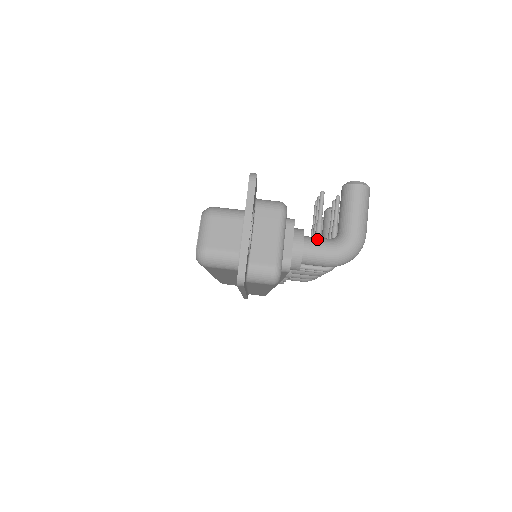
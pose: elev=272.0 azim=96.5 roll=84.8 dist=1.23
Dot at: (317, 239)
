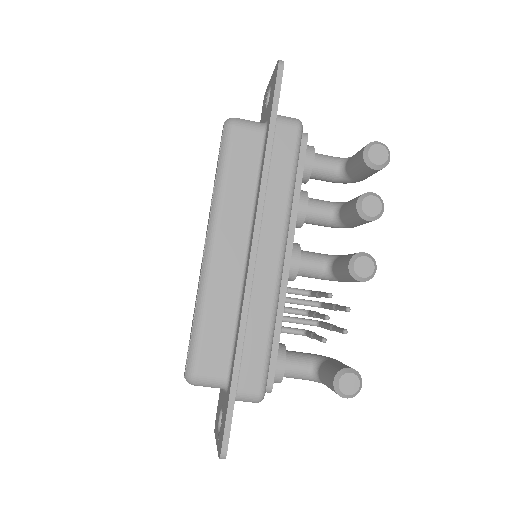
Dot at: (295, 376)
